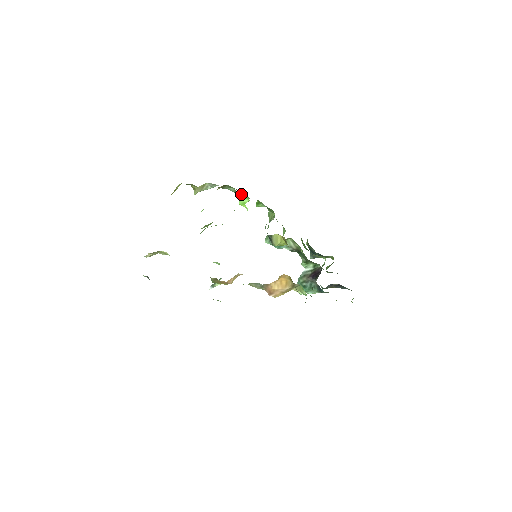
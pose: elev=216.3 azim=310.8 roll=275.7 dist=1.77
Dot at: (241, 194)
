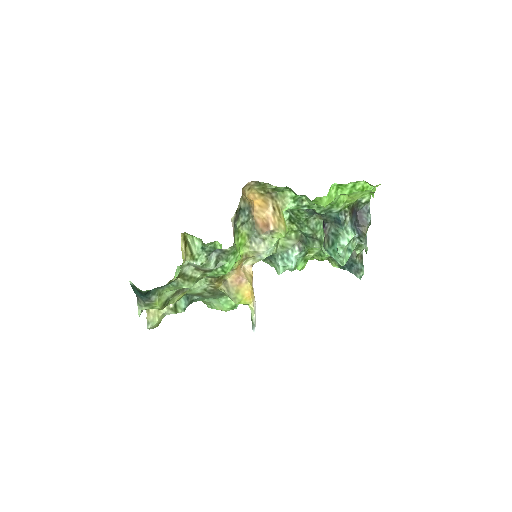
Dot at: occluded
